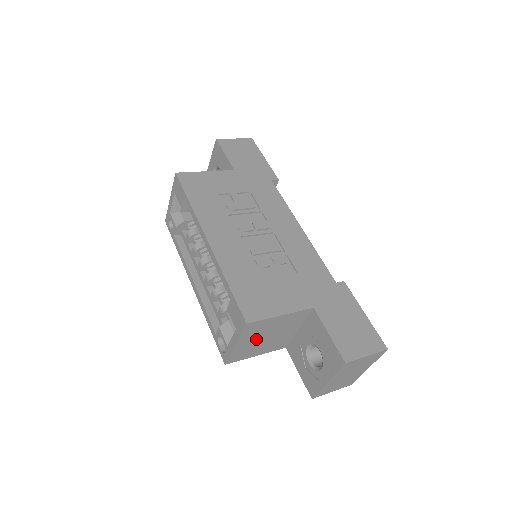
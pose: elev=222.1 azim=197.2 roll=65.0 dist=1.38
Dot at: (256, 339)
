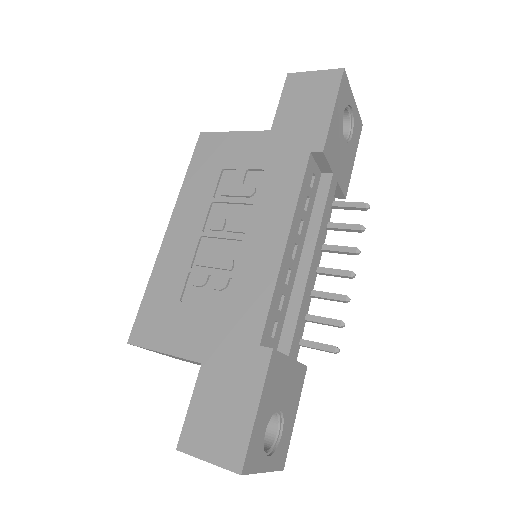
Dot at: occluded
